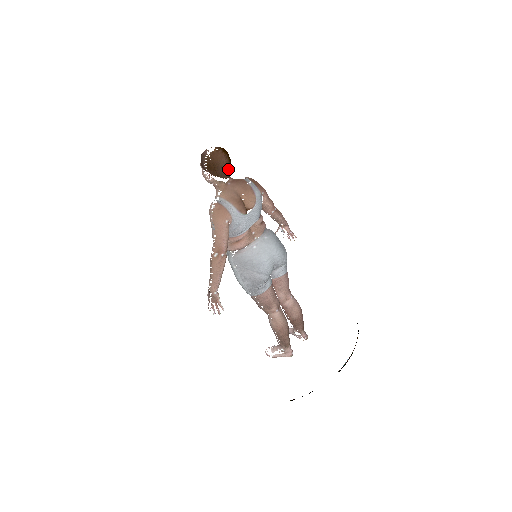
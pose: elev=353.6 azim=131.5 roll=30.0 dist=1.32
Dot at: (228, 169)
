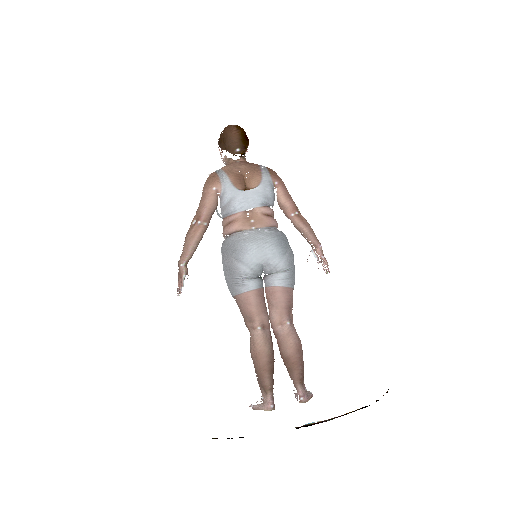
Dot at: (238, 145)
